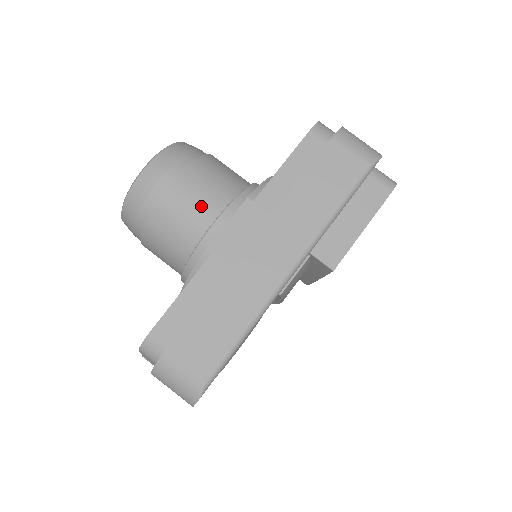
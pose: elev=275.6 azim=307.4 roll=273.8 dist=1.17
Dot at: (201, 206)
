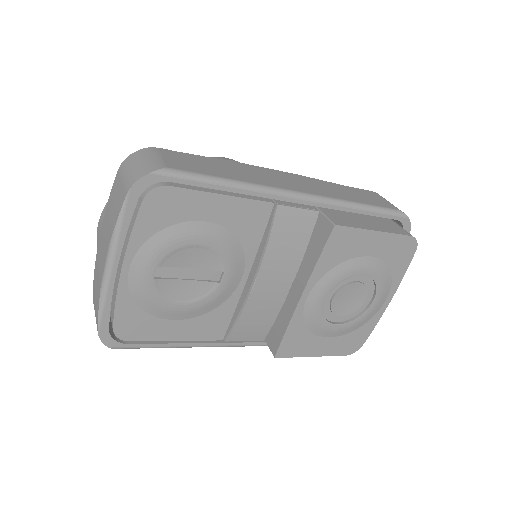
Dot at: occluded
